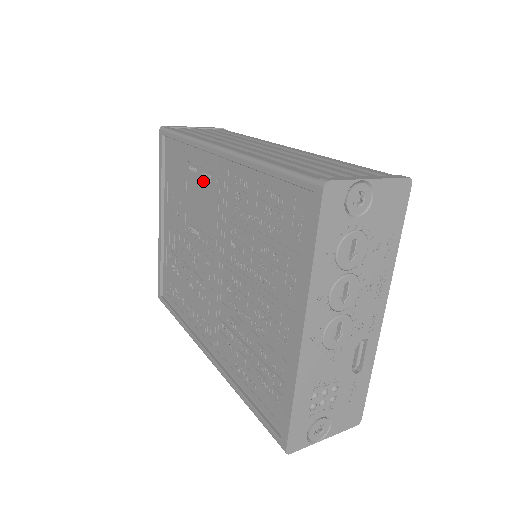
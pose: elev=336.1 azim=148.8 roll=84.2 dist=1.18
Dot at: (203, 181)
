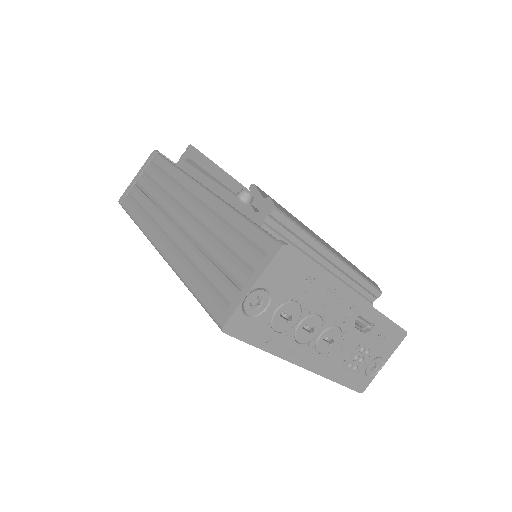
Dot at: occluded
